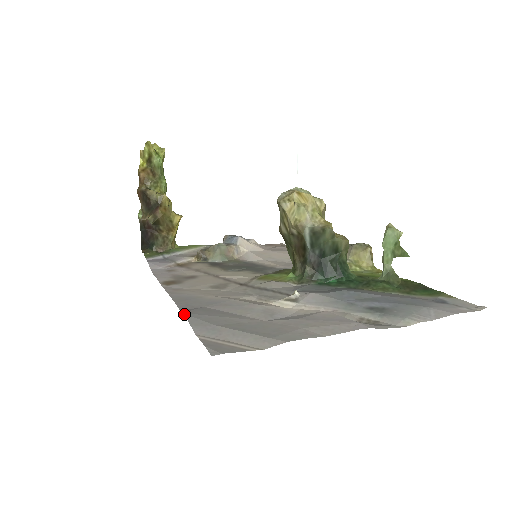
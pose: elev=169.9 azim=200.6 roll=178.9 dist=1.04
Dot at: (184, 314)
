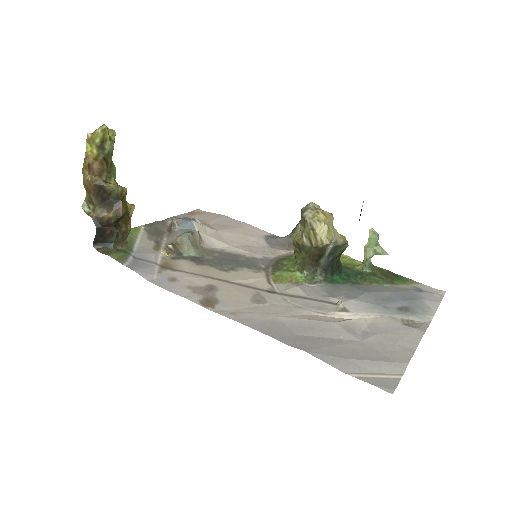
Dot at: occluded
